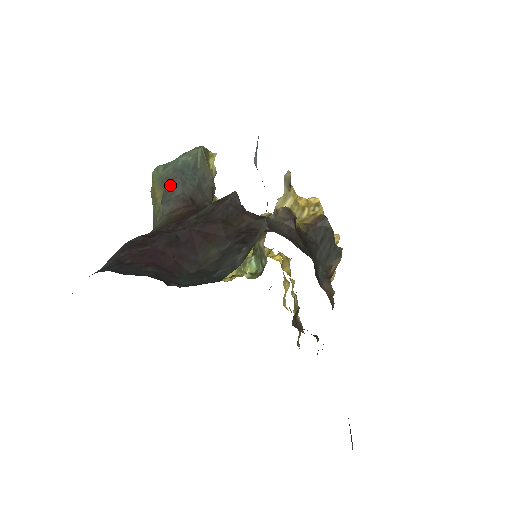
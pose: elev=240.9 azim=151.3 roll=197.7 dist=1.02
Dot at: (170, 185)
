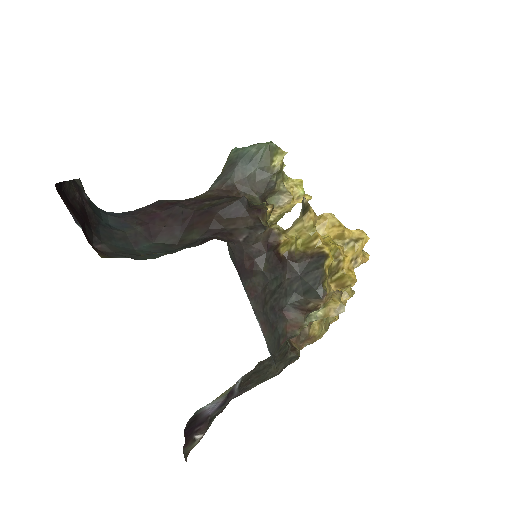
Dot at: (229, 167)
